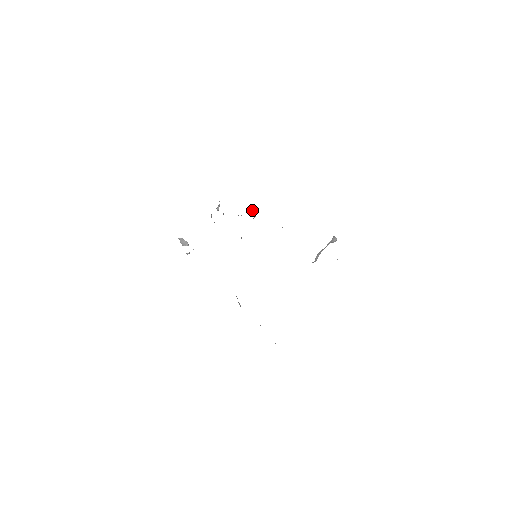
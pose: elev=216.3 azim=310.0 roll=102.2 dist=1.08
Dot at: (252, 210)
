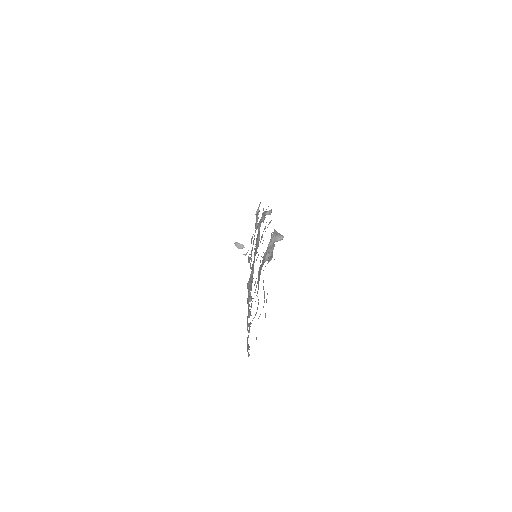
Dot at: (266, 213)
